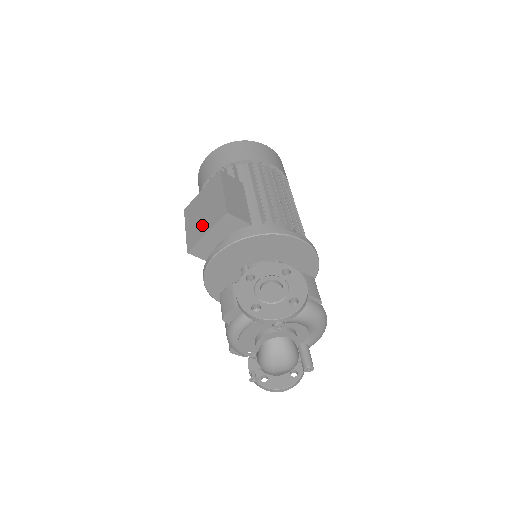
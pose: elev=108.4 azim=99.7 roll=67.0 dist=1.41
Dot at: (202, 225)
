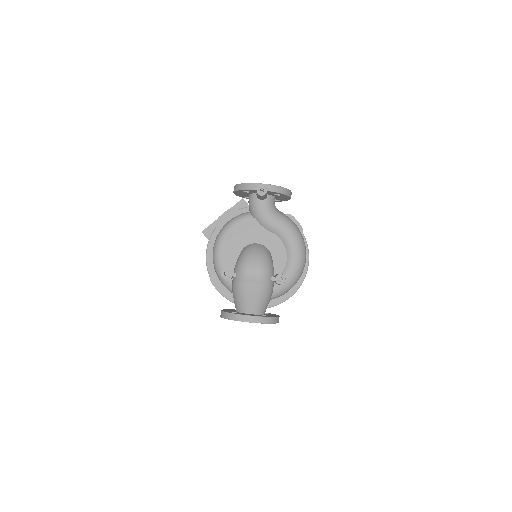
Dot at: occluded
